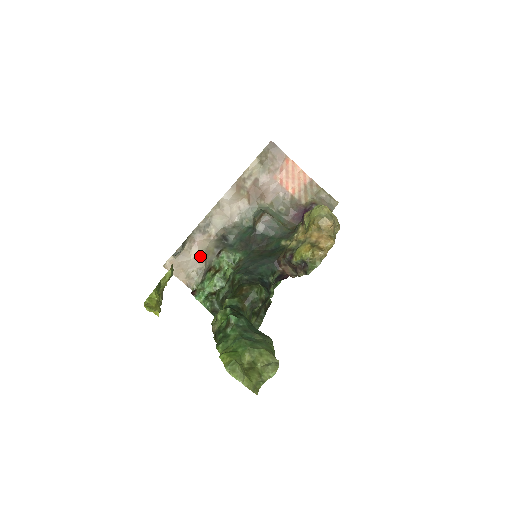
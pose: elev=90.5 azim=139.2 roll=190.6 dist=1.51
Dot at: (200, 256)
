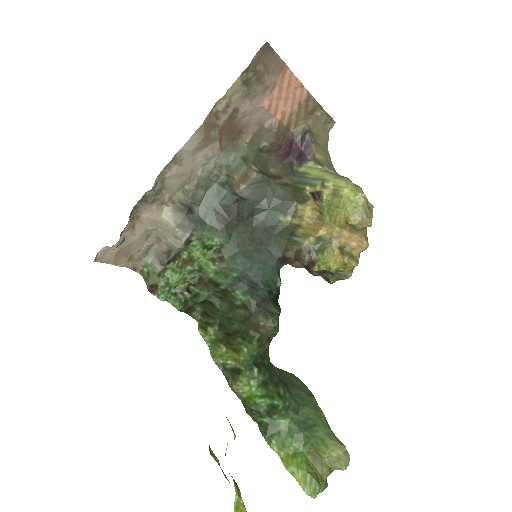
Dot at: (148, 232)
